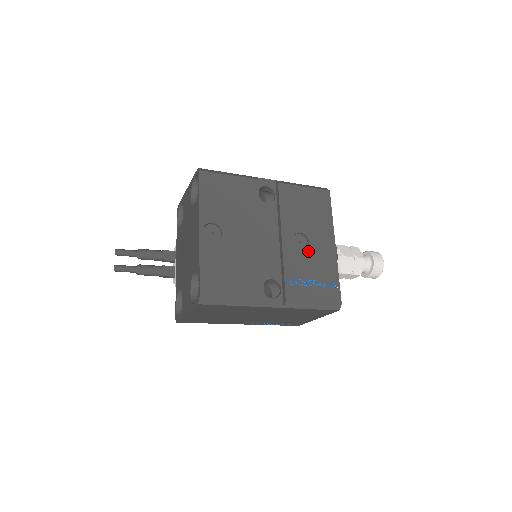
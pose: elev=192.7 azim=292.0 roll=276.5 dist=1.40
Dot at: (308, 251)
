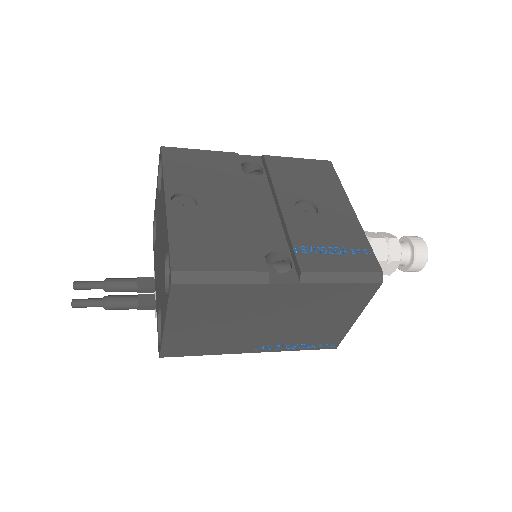
Dot at: (319, 217)
